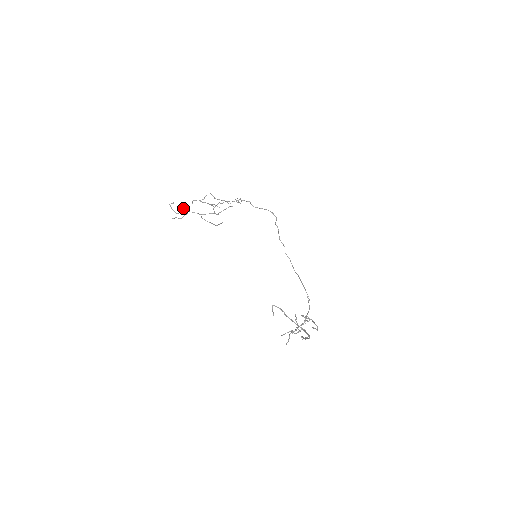
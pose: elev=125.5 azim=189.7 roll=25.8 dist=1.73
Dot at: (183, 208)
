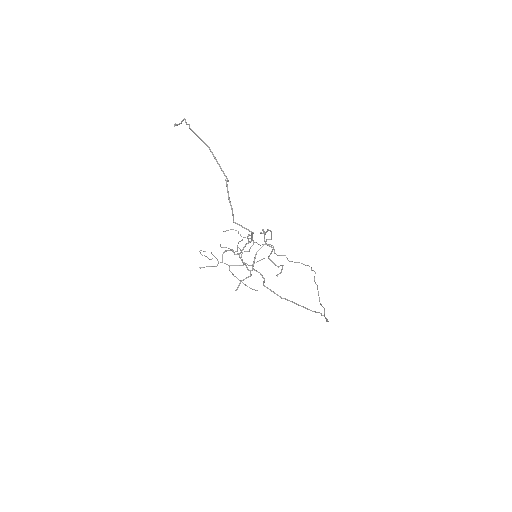
Dot at: occluded
